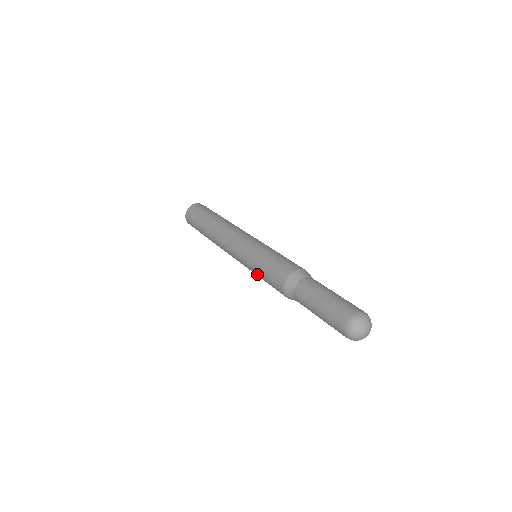
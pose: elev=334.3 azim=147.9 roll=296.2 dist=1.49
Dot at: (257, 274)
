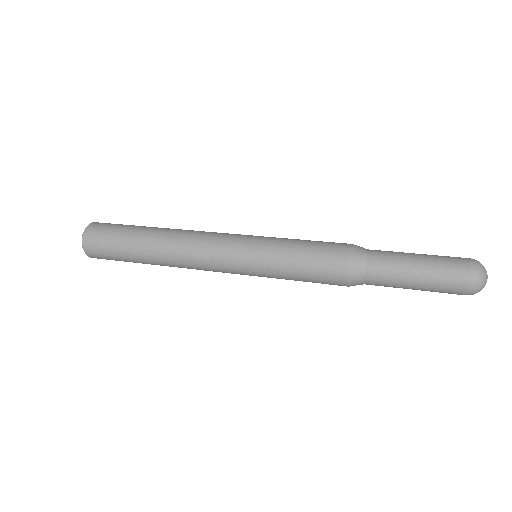
Dot at: (282, 273)
